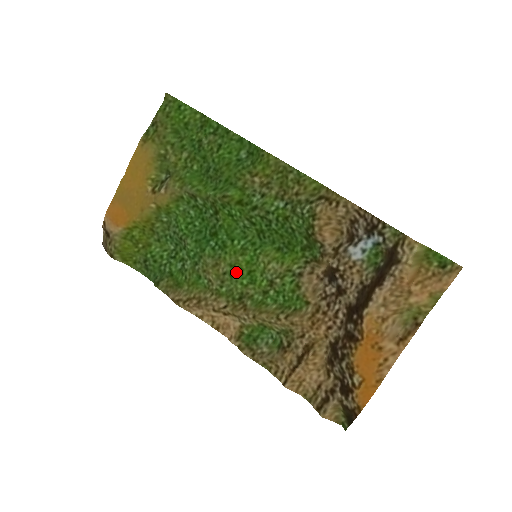
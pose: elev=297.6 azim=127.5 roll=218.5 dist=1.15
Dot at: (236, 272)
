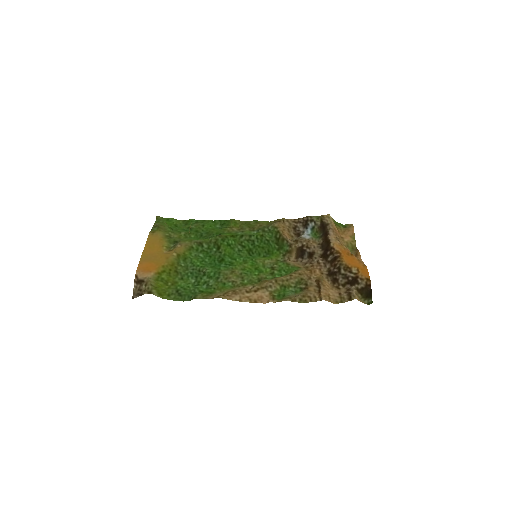
Dot at: (248, 271)
